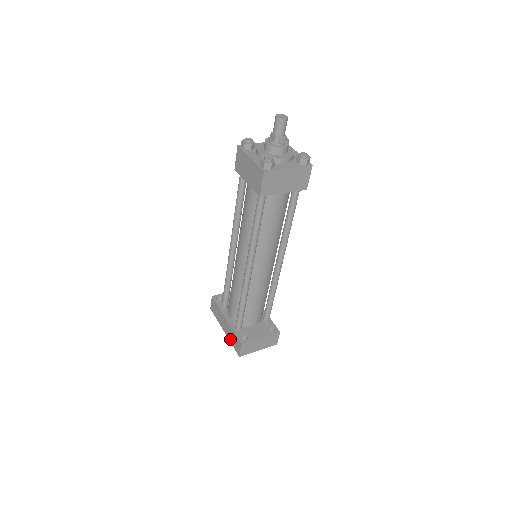
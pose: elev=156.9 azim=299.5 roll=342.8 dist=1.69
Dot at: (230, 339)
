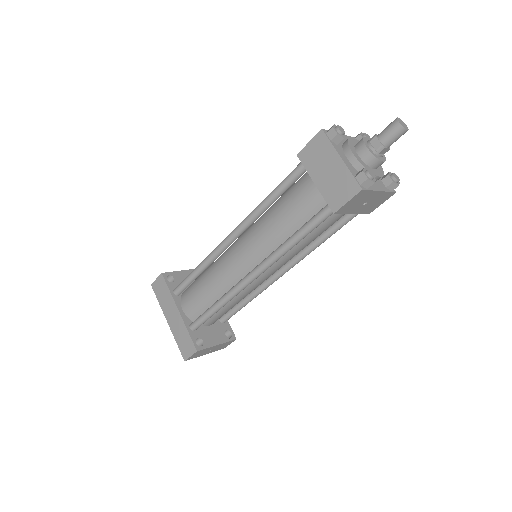
Dot at: (176, 335)
